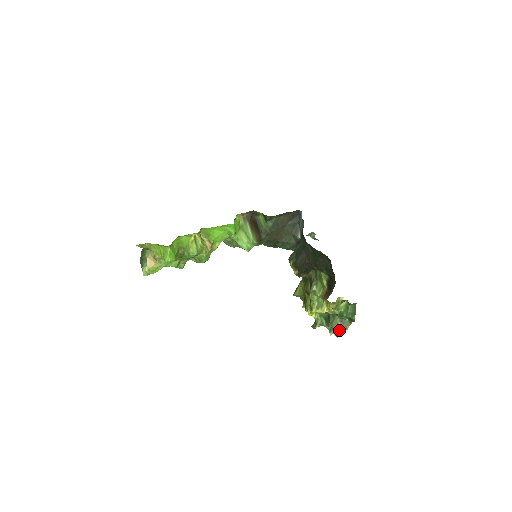
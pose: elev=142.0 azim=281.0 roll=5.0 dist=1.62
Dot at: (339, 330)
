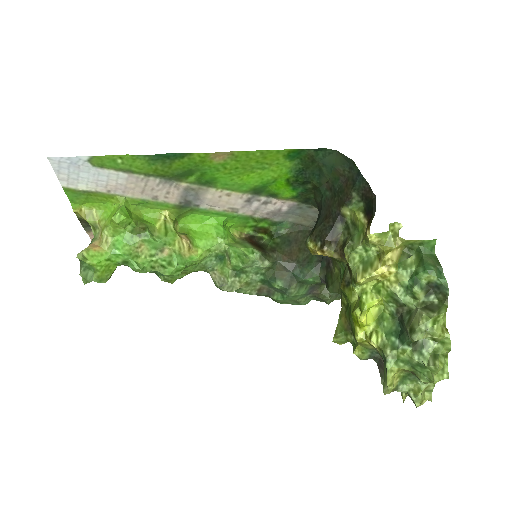
Dot at: (429, 329)
